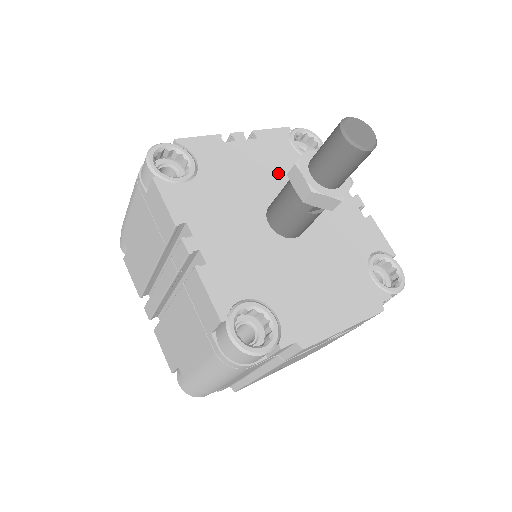
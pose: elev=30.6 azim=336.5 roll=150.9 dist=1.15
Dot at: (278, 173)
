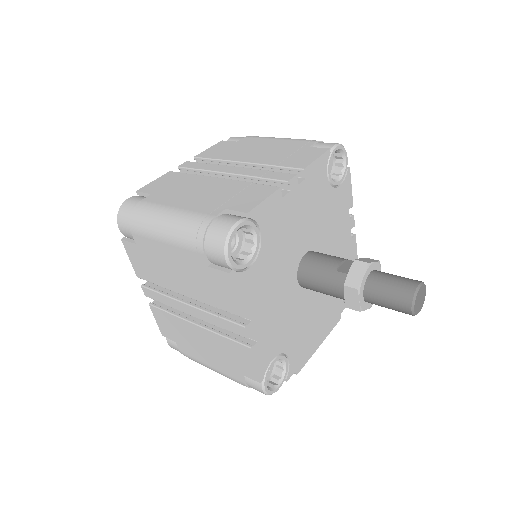
Dot at: (312, 218)
